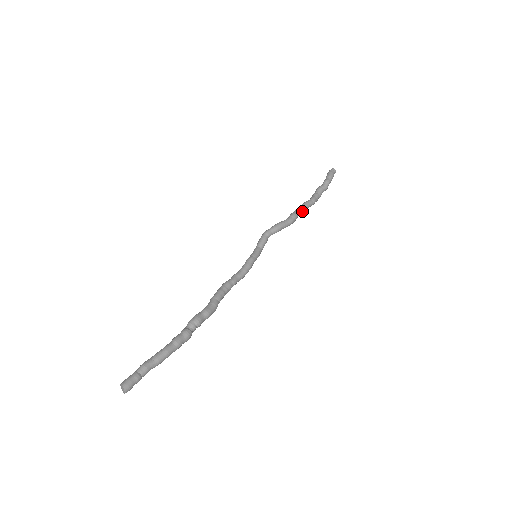
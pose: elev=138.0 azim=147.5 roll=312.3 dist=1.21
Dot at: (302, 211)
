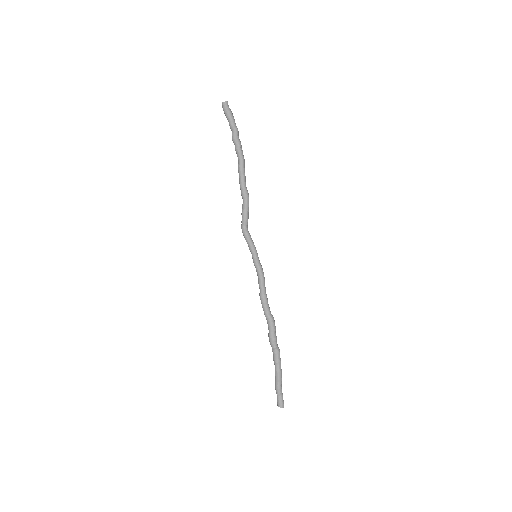
Dot at: (244, 180)
